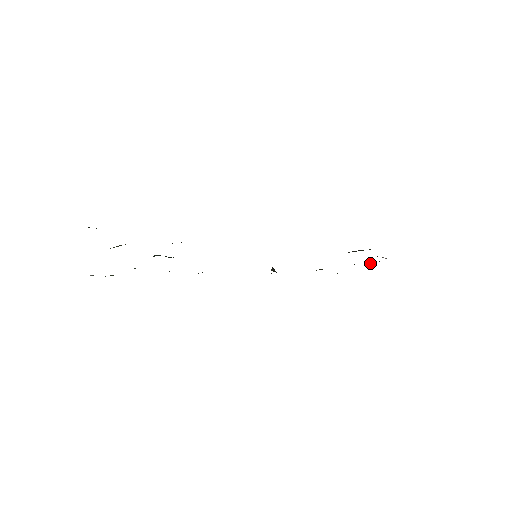
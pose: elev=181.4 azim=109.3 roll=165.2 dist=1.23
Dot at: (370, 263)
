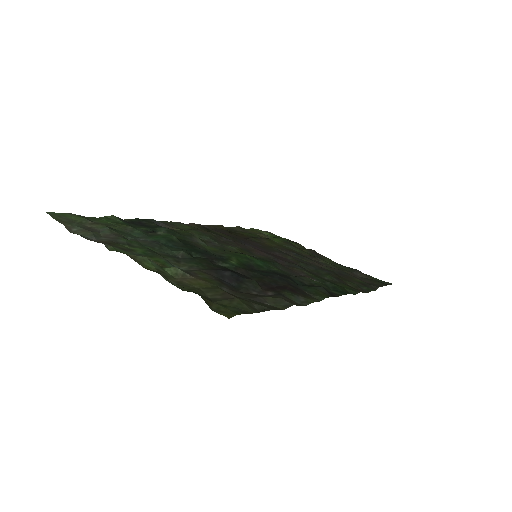
Dot at: (302, 246)
